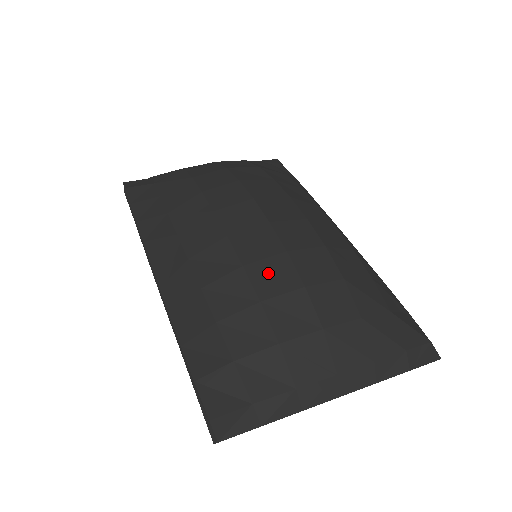
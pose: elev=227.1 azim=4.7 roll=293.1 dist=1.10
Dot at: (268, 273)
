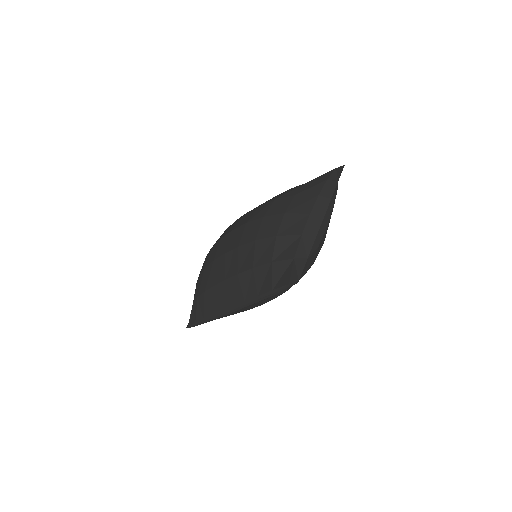
Dot at: (248, 234)
